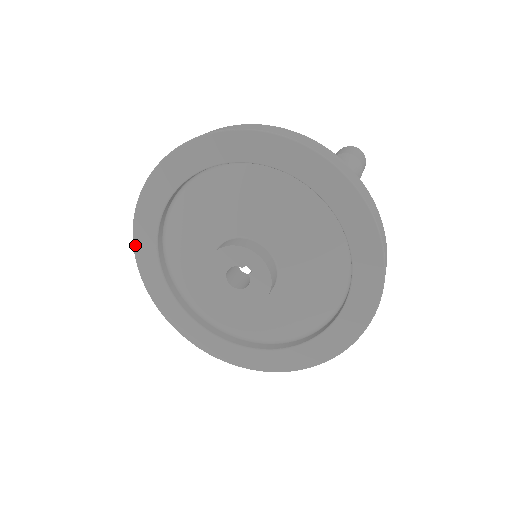
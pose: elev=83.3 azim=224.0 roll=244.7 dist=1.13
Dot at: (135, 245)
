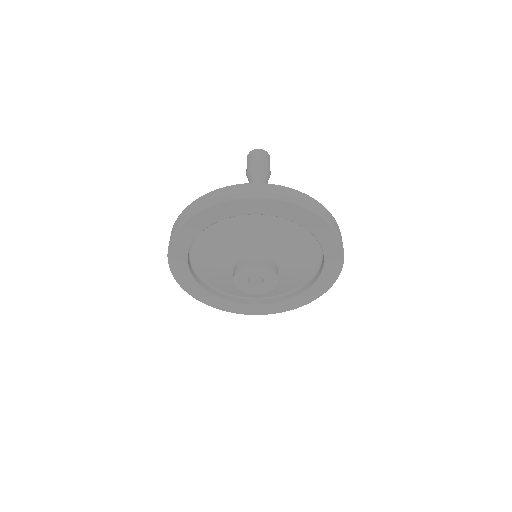
Dot at: (195, 298)
